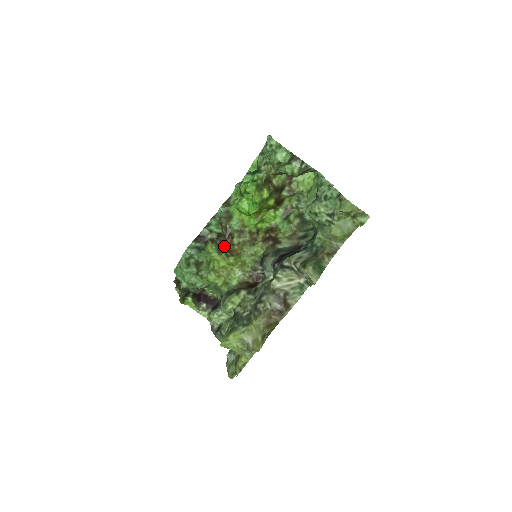
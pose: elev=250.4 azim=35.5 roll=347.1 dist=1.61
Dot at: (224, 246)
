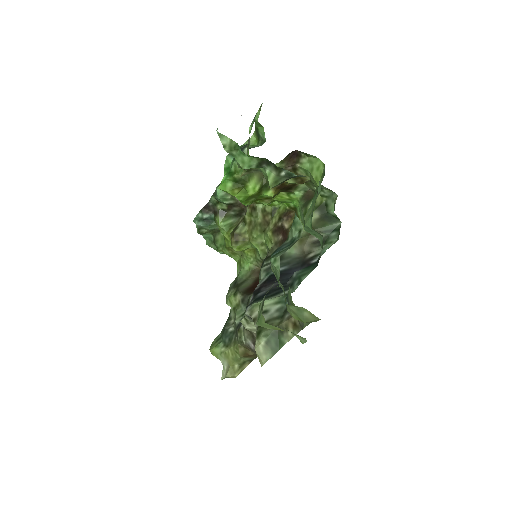
Dot at: (243, 215)
